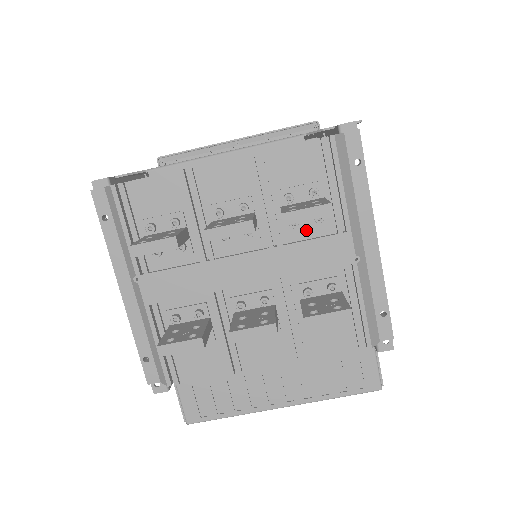
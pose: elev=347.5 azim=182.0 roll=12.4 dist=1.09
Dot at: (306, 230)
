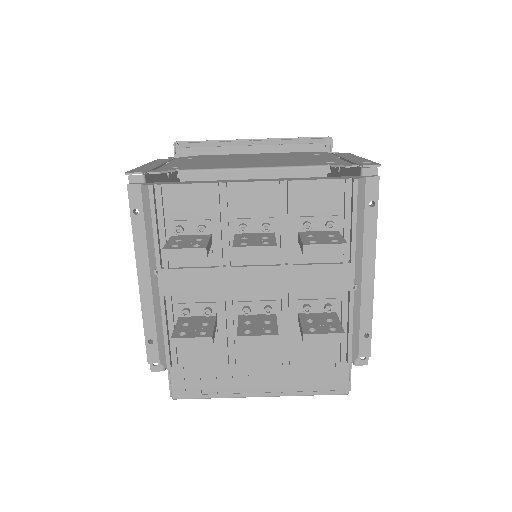
Dot at: (316, 255)
